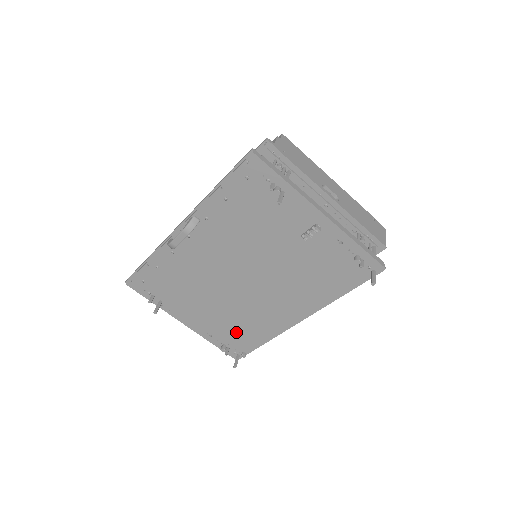
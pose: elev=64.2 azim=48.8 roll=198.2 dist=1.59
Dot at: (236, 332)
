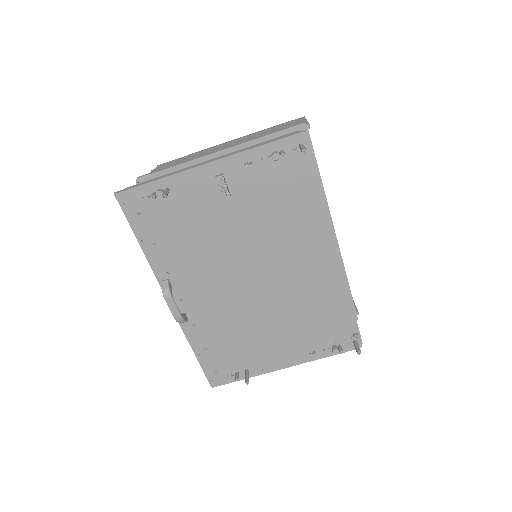
Dot at: (321, 325)
